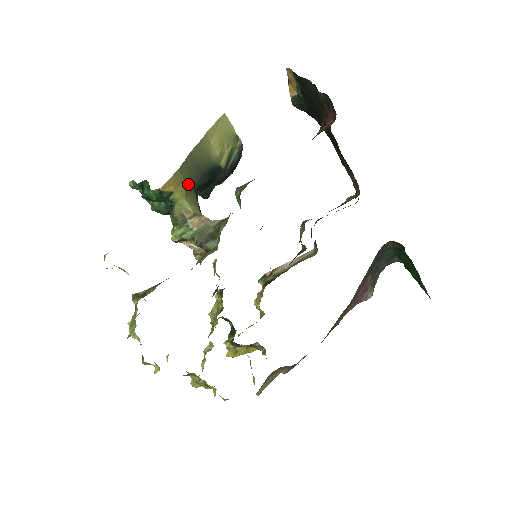
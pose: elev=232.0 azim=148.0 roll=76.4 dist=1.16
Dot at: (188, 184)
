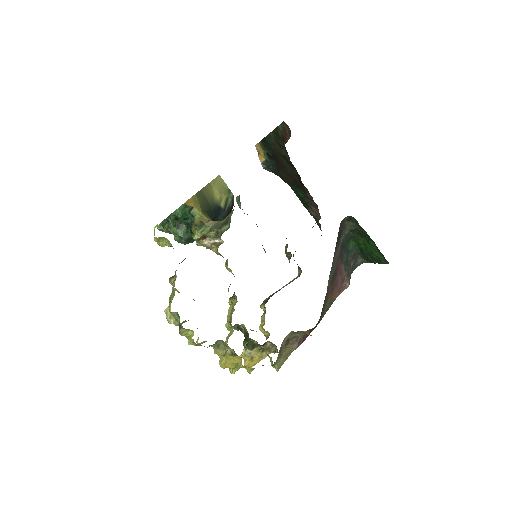
Dot at: (202, 207)
